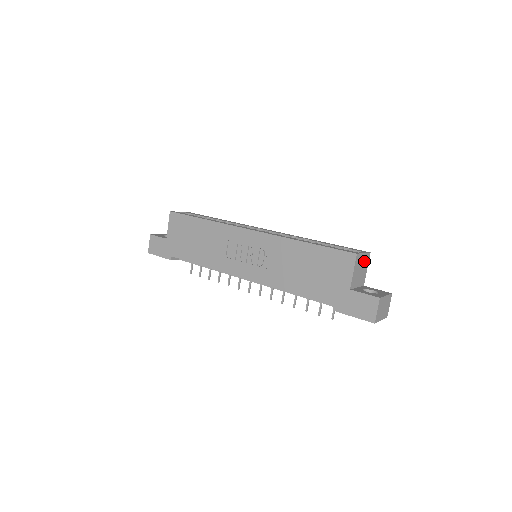
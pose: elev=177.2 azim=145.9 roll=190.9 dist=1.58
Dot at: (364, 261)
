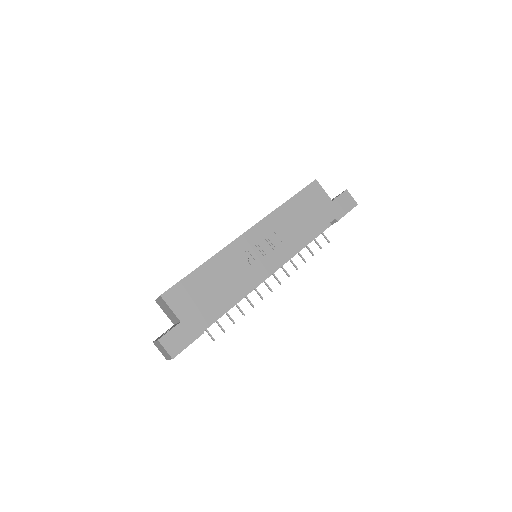
Dot at: occluded
